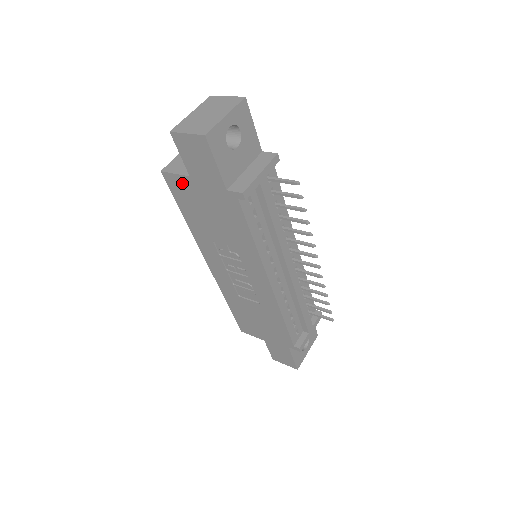
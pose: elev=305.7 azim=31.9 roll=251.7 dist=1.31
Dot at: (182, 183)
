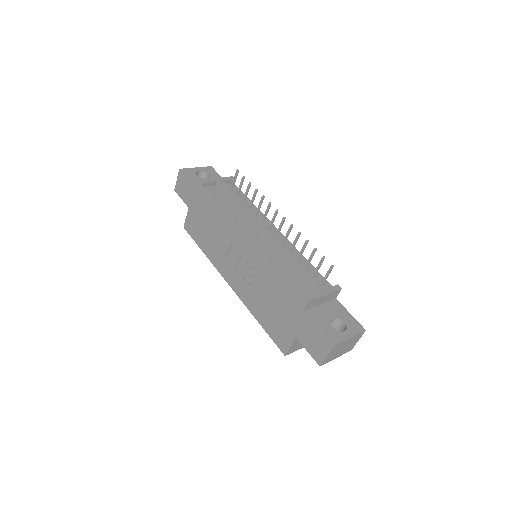
Dot at: (190, 220)
